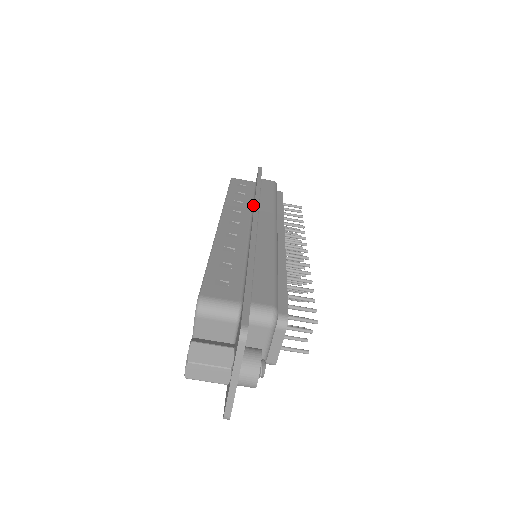
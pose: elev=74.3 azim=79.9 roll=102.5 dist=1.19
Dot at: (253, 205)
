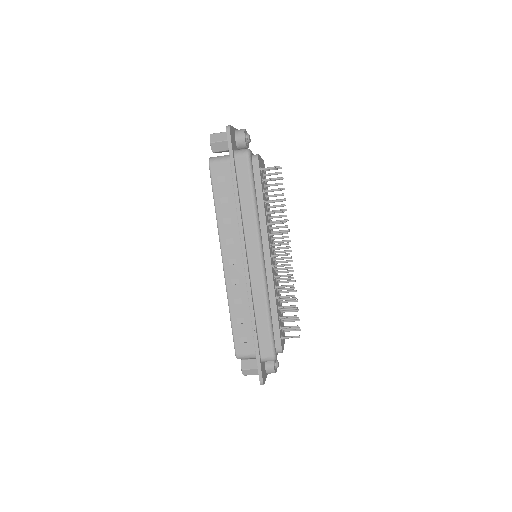
Dot at: (239, 223)
